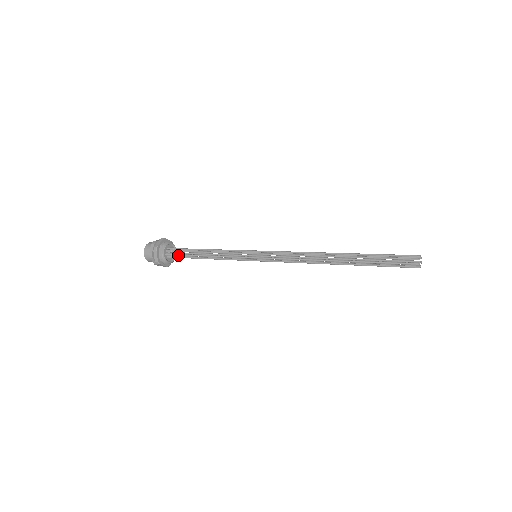
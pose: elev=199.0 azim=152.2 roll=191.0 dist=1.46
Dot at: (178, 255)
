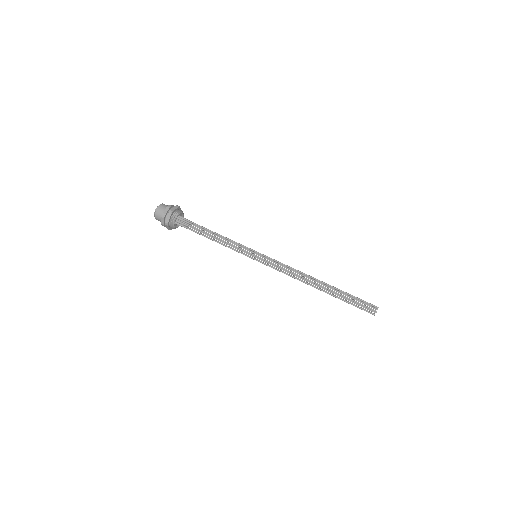
Dot at: (187, 226)
